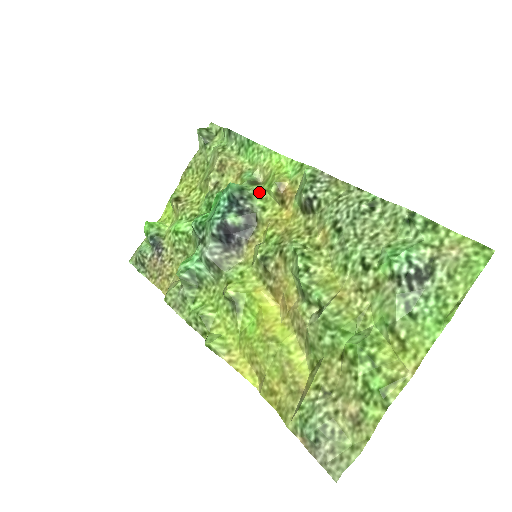
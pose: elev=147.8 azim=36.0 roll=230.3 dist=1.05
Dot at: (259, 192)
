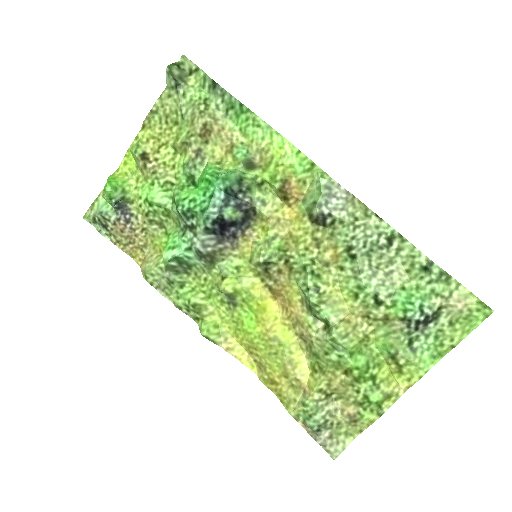
Dot at: (258, 182)
